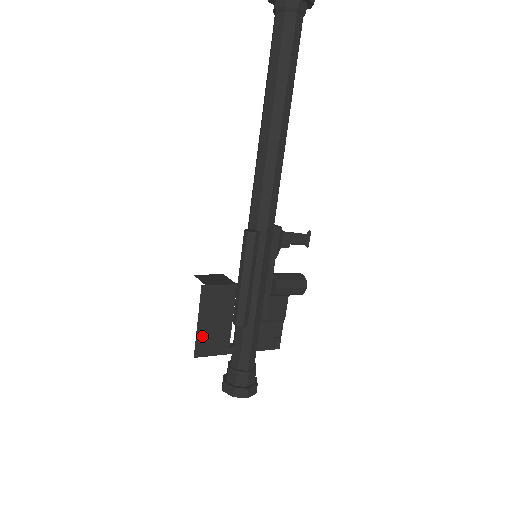
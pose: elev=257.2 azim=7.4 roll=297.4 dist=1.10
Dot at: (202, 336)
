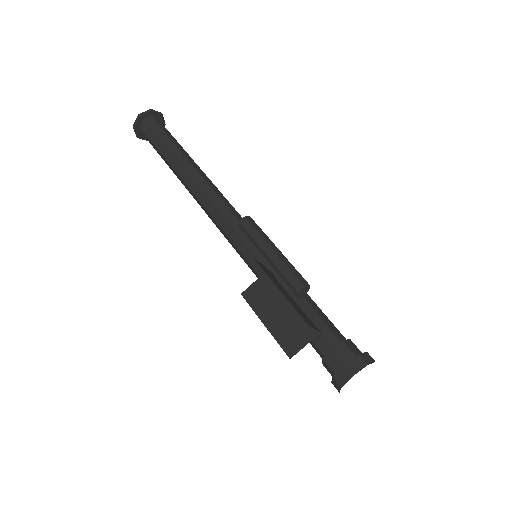
Dot at: (292, 305)
